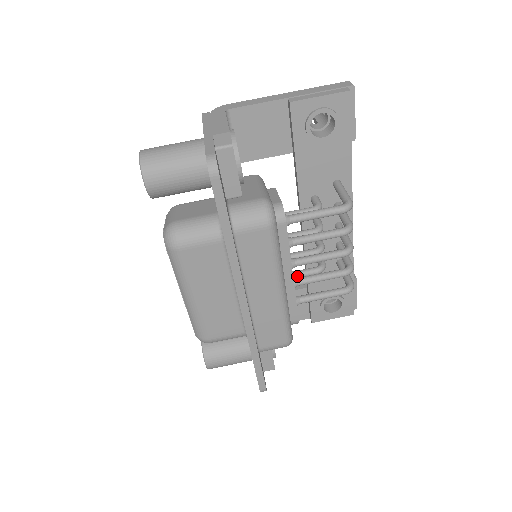
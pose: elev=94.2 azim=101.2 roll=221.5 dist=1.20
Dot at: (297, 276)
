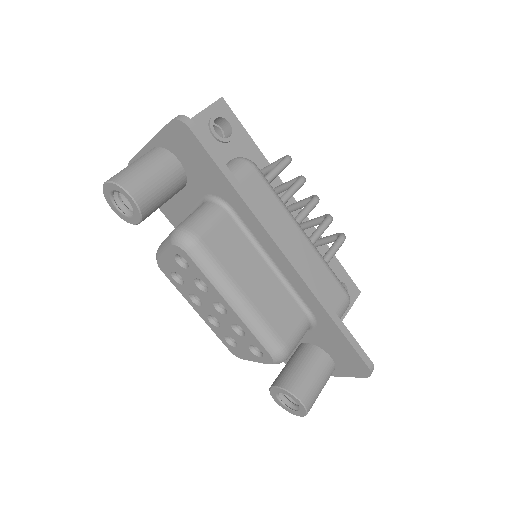
Dot at: occluded
